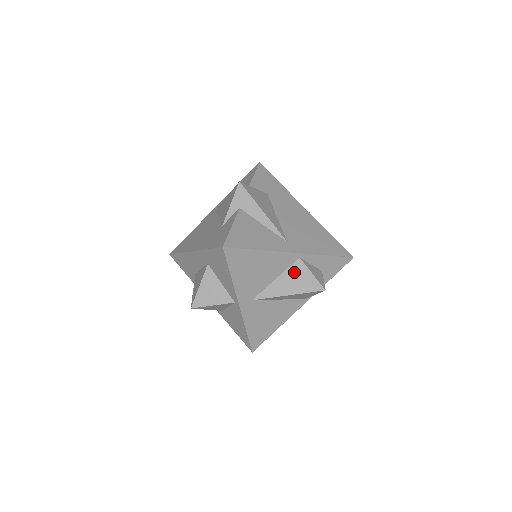
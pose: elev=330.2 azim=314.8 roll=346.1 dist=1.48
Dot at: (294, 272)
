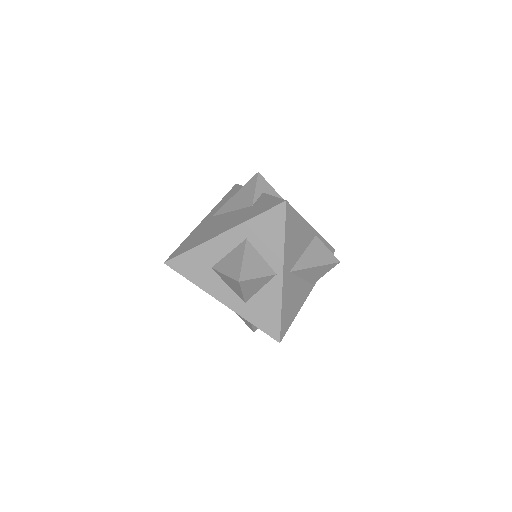
Dot at: (315, 247)
